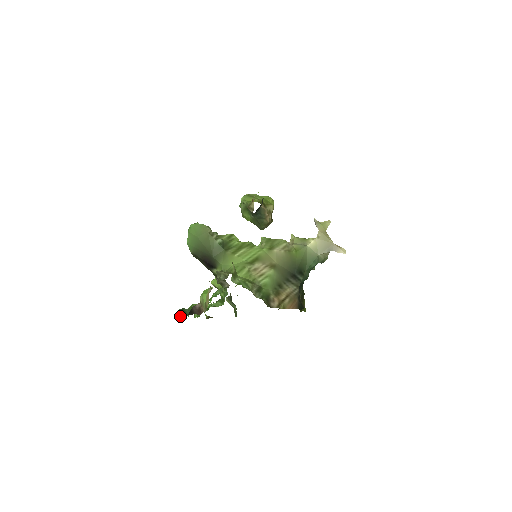
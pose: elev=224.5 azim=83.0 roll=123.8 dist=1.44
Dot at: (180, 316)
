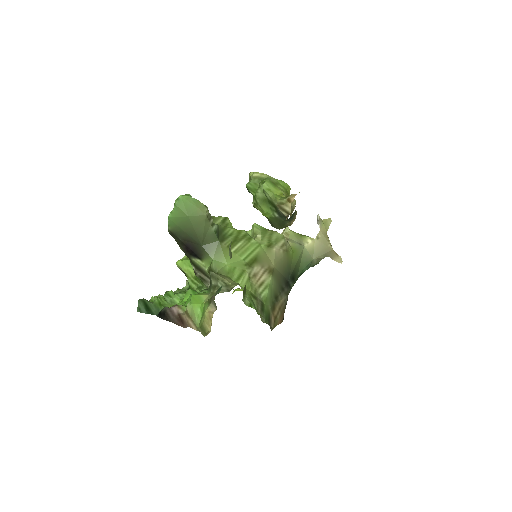
Dot at: (141, 311)
